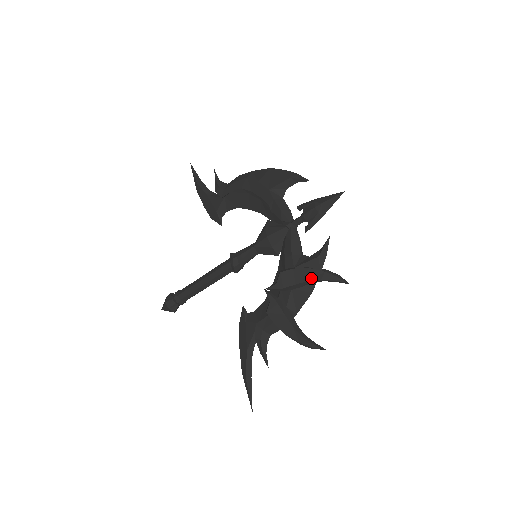
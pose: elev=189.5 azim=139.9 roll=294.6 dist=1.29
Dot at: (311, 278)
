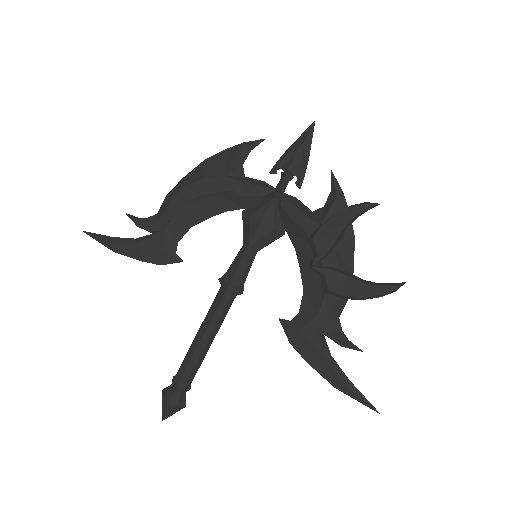
Dot at: (346, 222)
